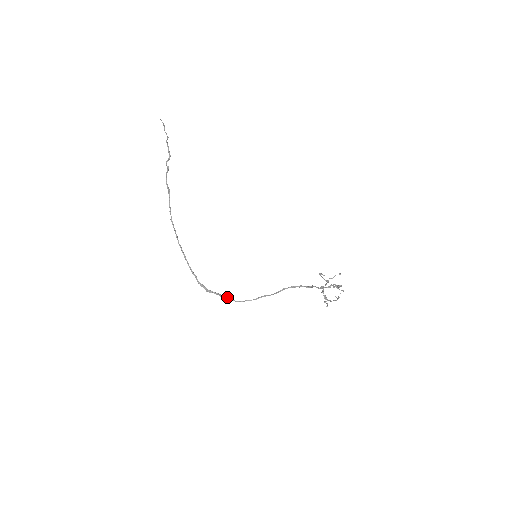
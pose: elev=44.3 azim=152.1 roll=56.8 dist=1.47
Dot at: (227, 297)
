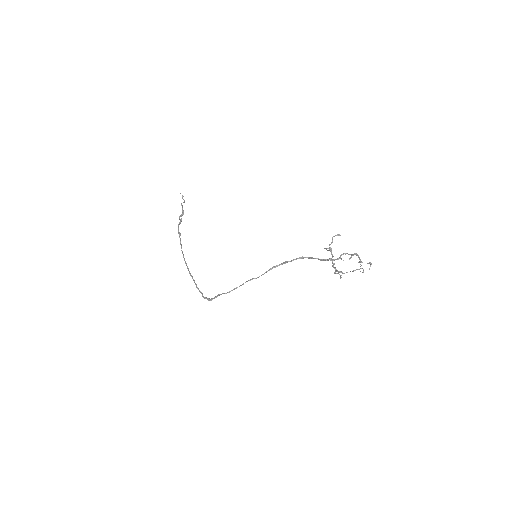
Dot at: (219, 294)
